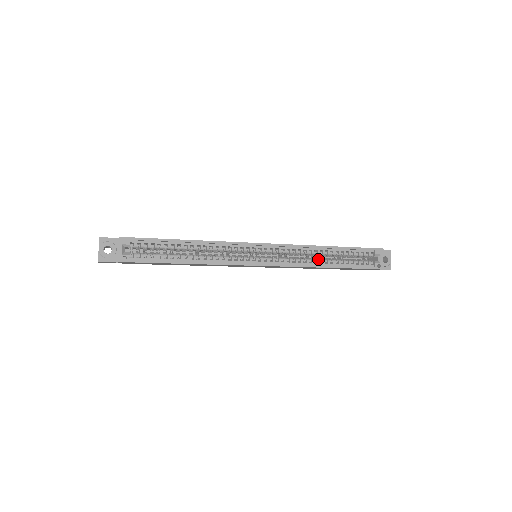
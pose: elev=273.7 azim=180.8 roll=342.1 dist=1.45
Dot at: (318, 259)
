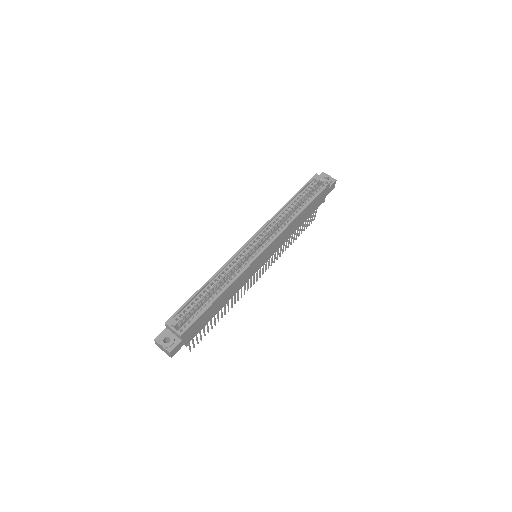
Dot at: (290, 216)
